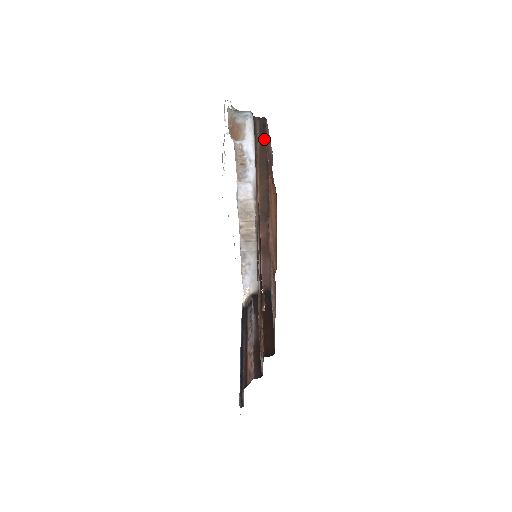
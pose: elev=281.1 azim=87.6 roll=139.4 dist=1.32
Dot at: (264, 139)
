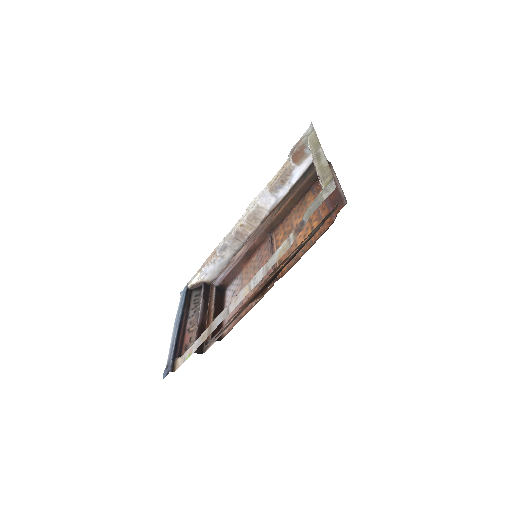
Dot at: (316, 176)
